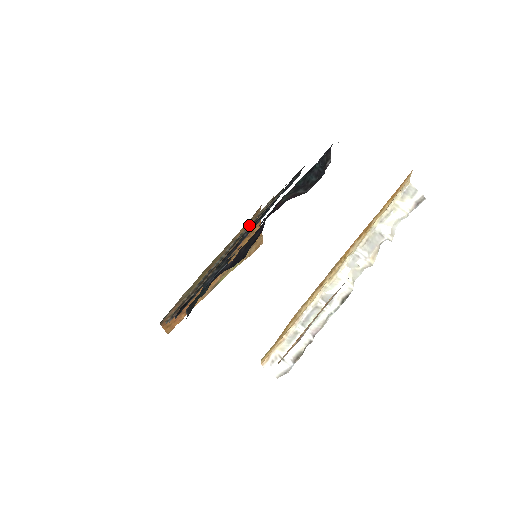
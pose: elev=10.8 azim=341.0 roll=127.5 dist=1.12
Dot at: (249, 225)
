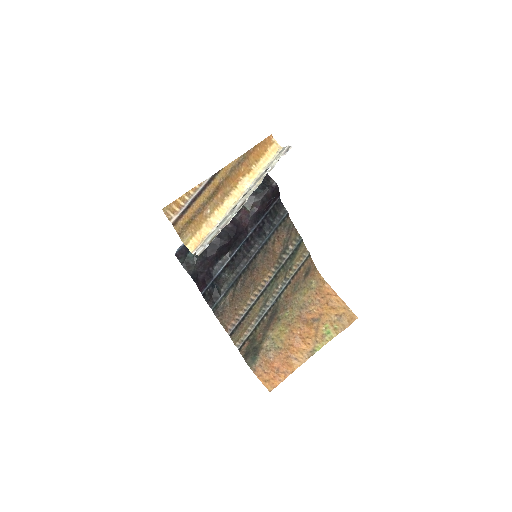
Dot at: (292, 272)
